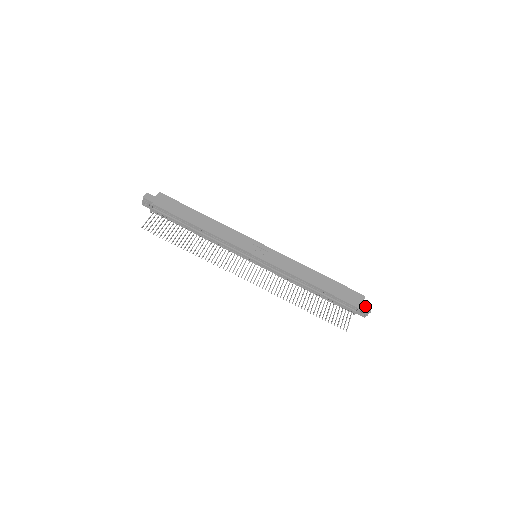
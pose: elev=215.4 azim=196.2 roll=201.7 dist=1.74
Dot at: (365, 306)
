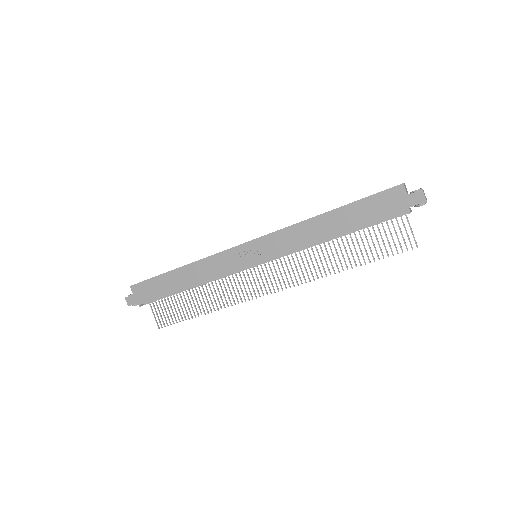
Dot at: (413, 199)
